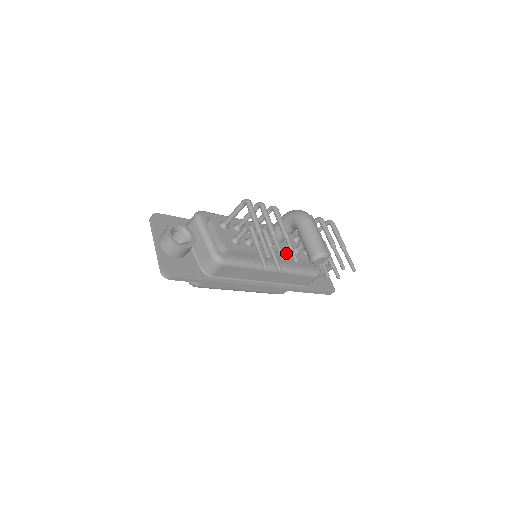
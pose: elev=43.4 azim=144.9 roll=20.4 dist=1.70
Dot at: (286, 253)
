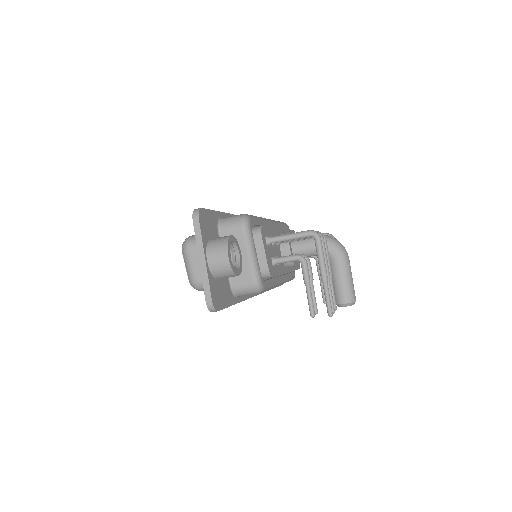
Dot at: occluded
